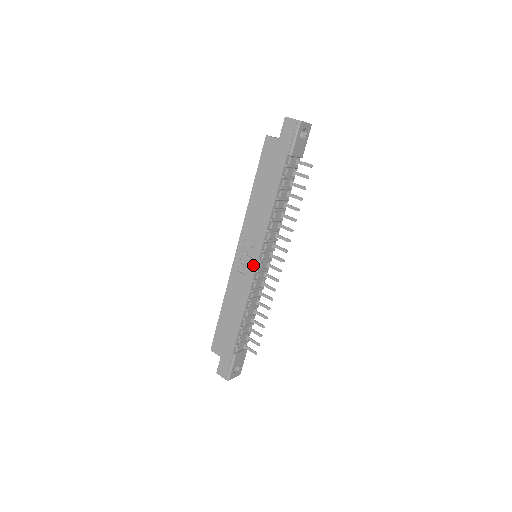
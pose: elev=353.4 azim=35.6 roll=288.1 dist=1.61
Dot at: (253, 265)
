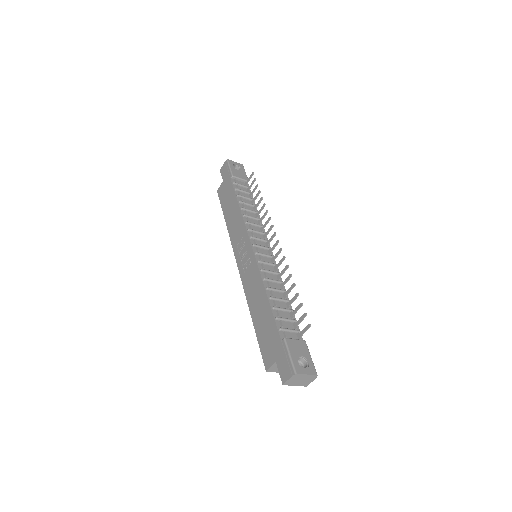
Dot at: (250, 253)
